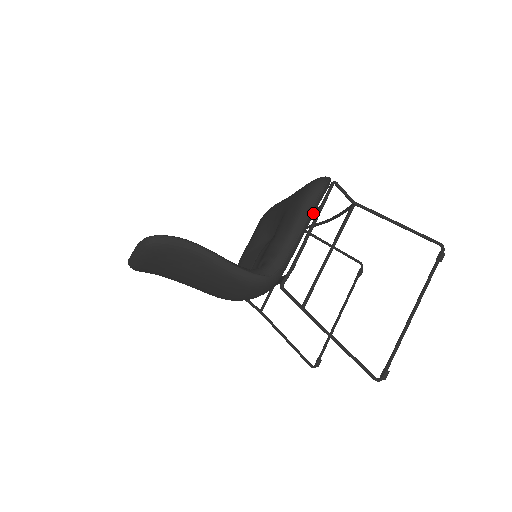
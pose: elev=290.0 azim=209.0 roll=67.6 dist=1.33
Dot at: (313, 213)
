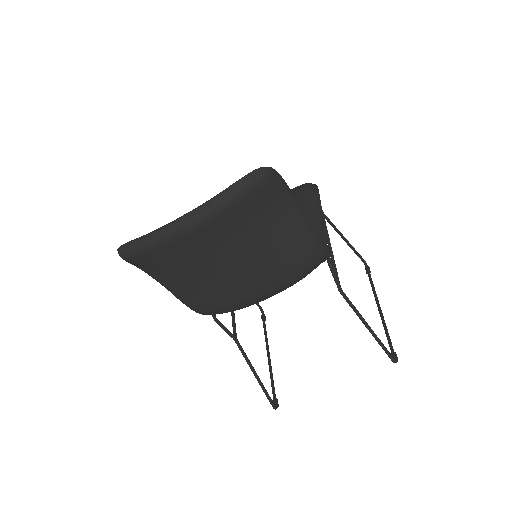
Dot at: occluded
